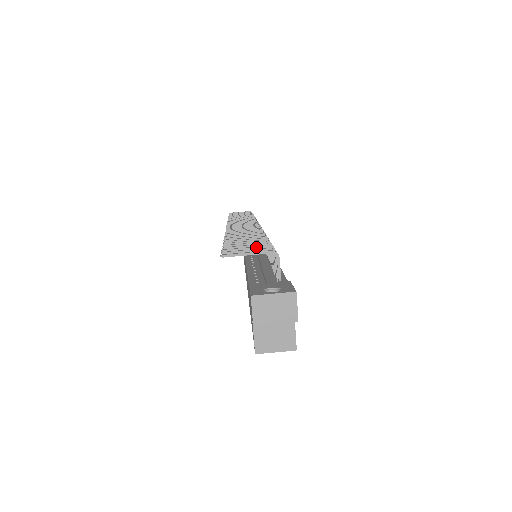
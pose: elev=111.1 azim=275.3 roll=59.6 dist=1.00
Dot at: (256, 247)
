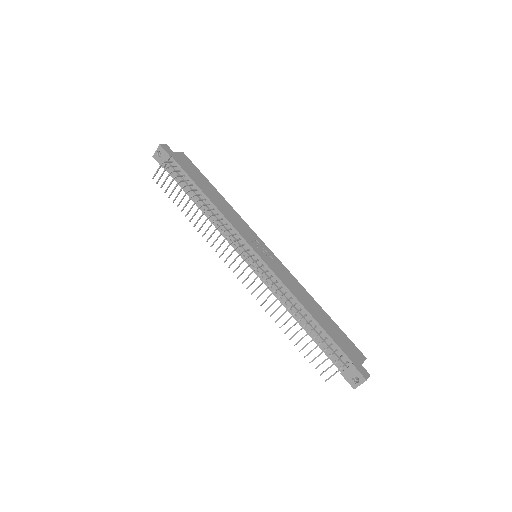
Dot at: occluded
